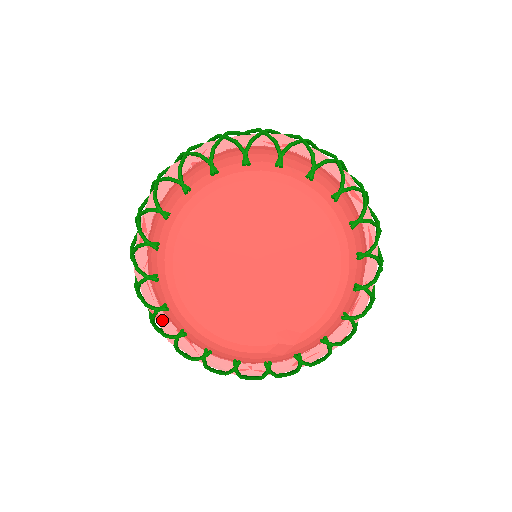
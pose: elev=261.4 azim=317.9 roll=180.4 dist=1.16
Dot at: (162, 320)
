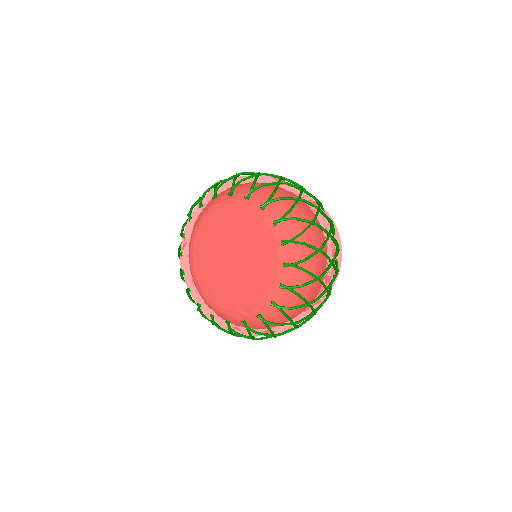
Dot at: occluded
